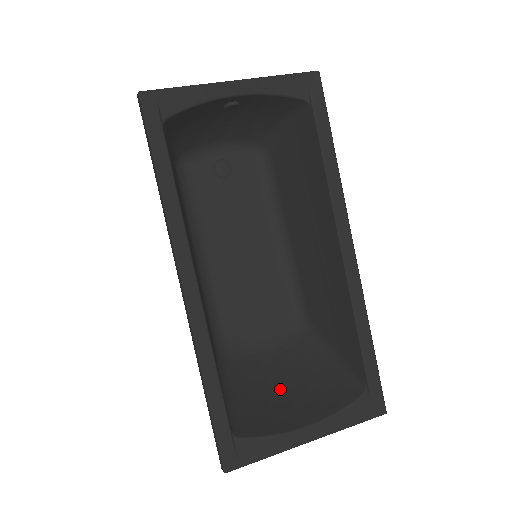
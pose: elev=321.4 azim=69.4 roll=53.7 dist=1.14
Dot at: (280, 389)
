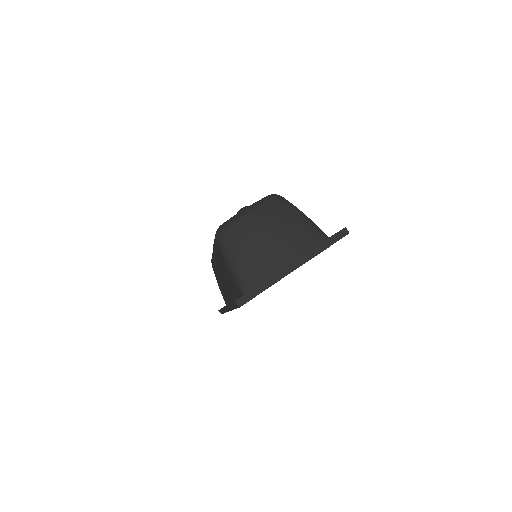
Dot at: occluded
